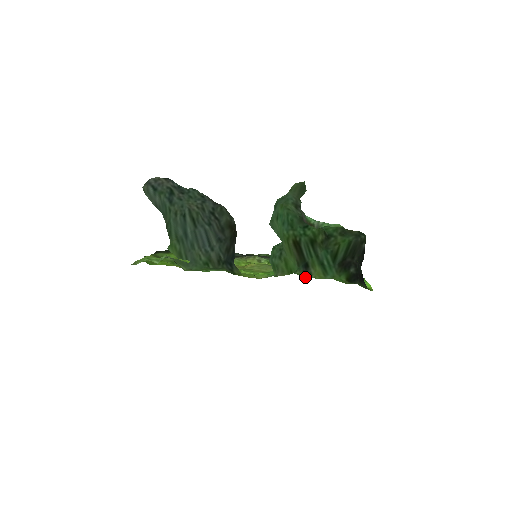
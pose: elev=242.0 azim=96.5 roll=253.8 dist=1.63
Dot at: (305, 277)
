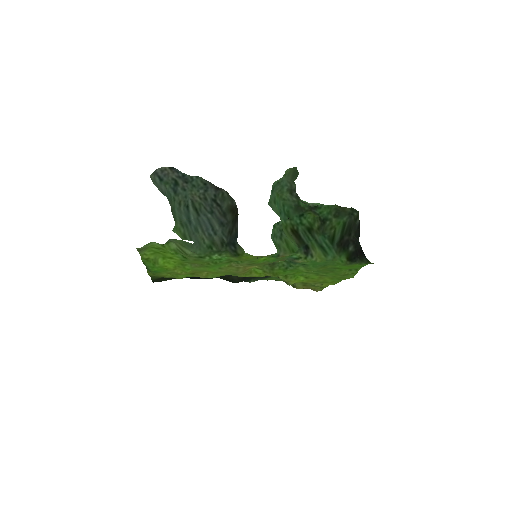
Dot at: (307, 261)
